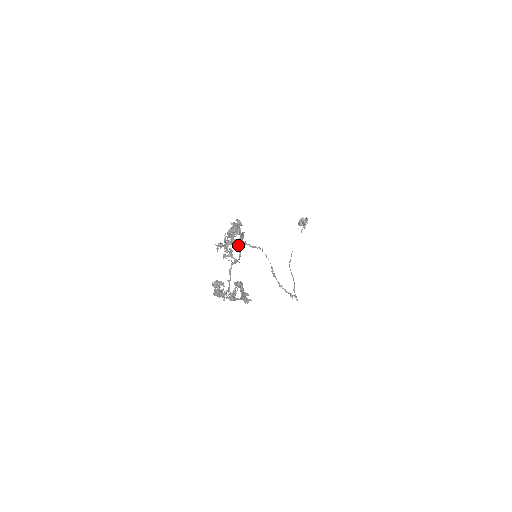
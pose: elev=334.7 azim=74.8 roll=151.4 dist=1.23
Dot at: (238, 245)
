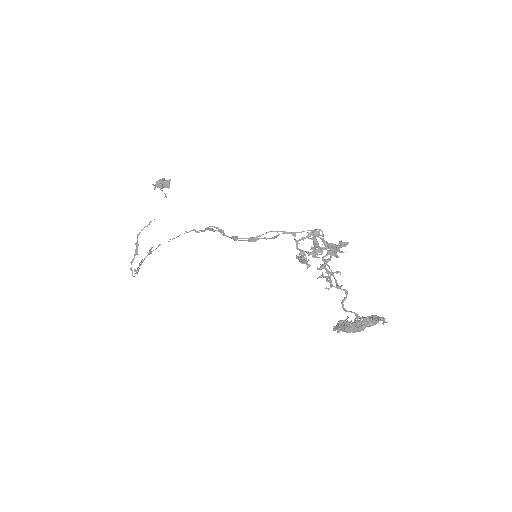
Dot at: occluded
